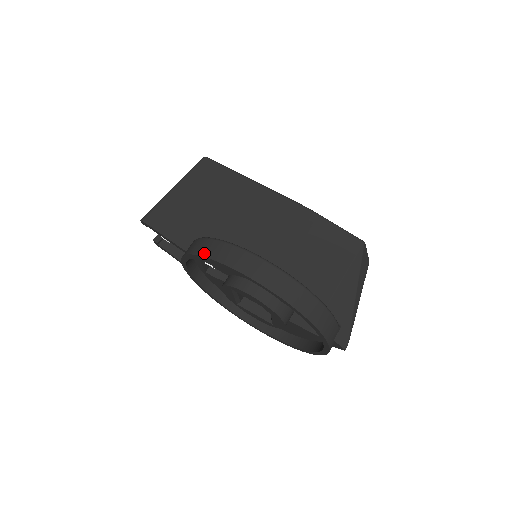
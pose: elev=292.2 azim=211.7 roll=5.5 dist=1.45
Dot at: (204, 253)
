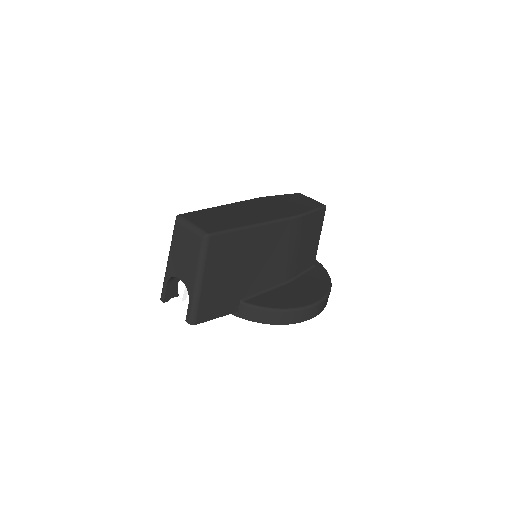
Dot at: (284, 323)
